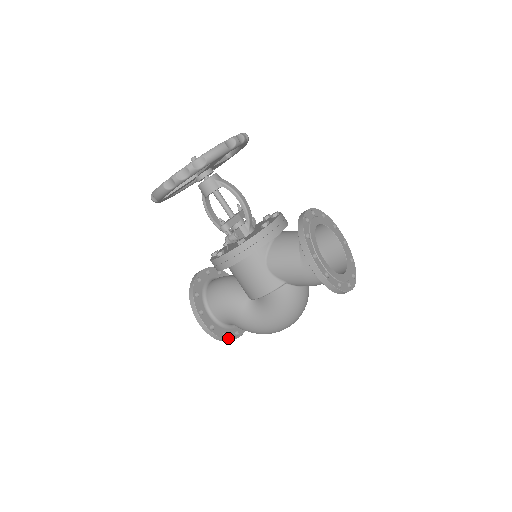
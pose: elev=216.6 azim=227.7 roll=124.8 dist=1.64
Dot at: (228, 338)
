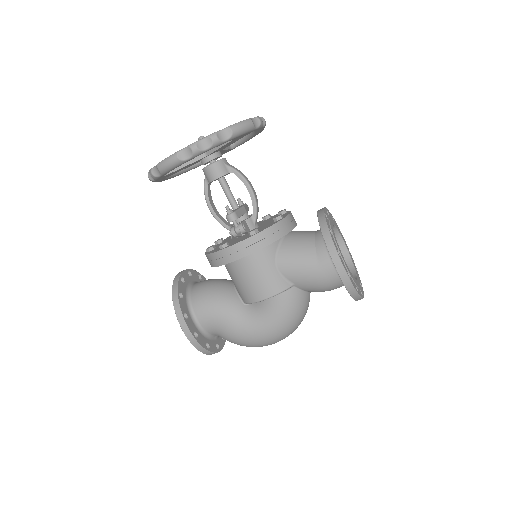
Dot at: (210, 350)
